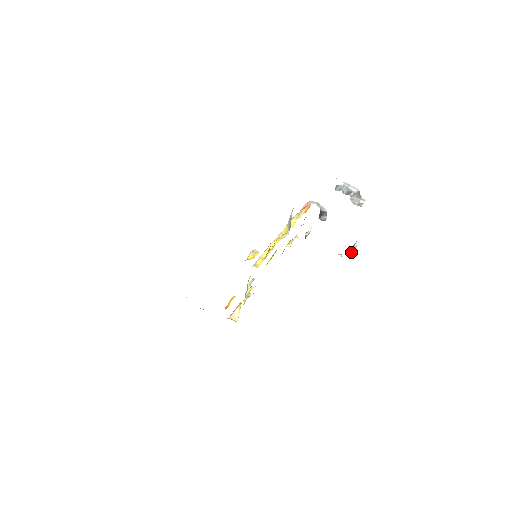
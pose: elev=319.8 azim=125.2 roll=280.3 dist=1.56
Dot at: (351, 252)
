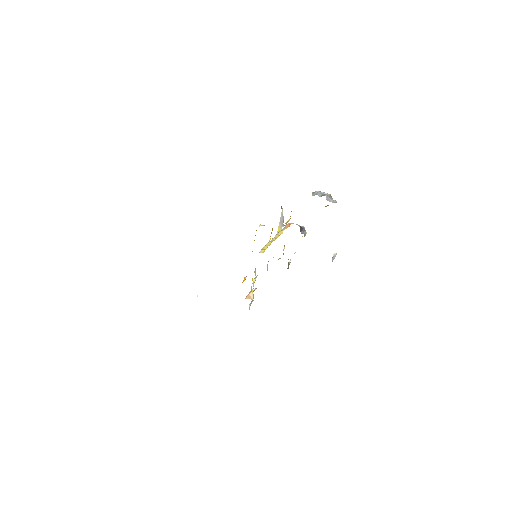
Dot at: occluded
